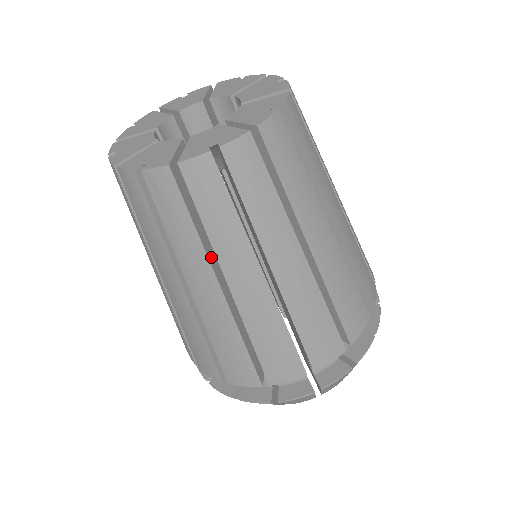
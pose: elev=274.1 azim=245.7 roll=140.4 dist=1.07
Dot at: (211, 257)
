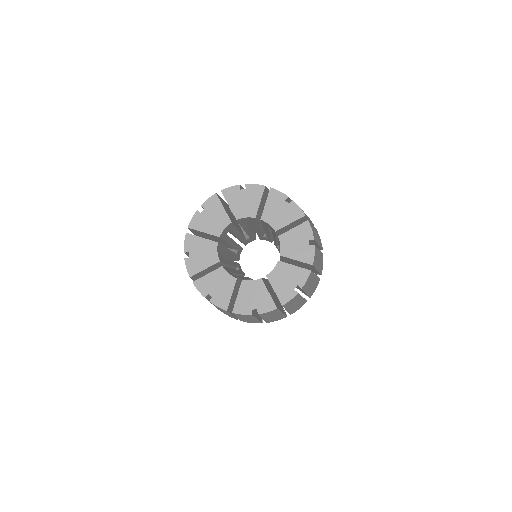
Dot at: occluded
